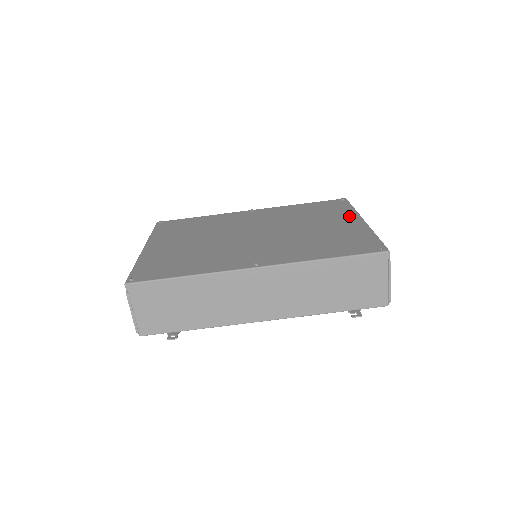
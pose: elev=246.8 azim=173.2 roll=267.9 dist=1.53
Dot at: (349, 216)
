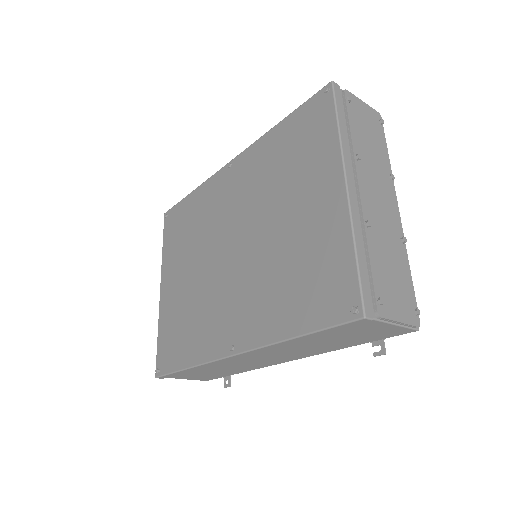
Dot at: (328, 170)
